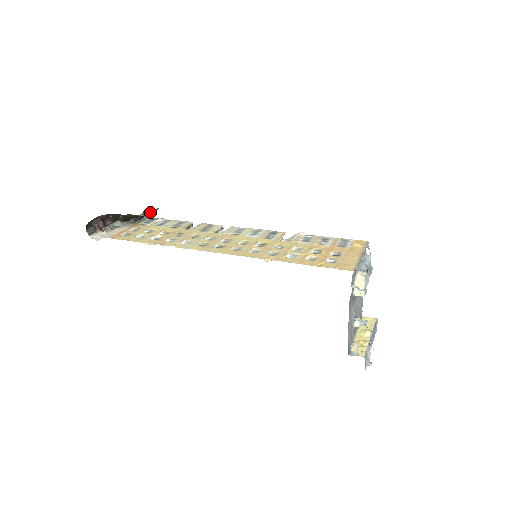
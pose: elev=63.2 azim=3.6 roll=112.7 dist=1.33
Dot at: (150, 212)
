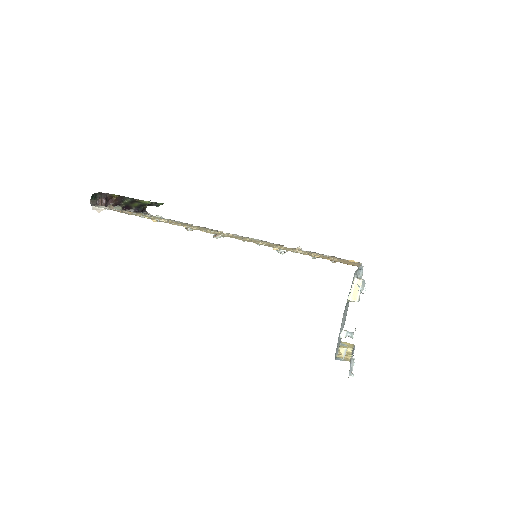
Dot at: (155, 204)
